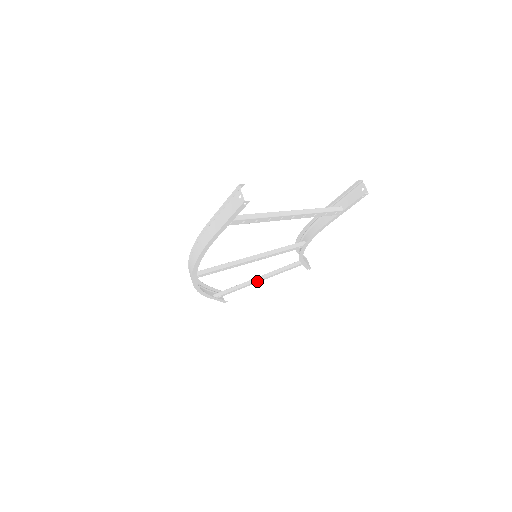
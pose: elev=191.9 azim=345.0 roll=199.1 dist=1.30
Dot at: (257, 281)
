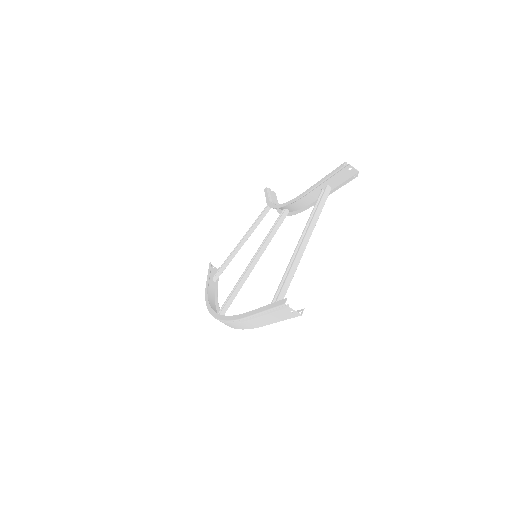
Dot at: (243, 244)
